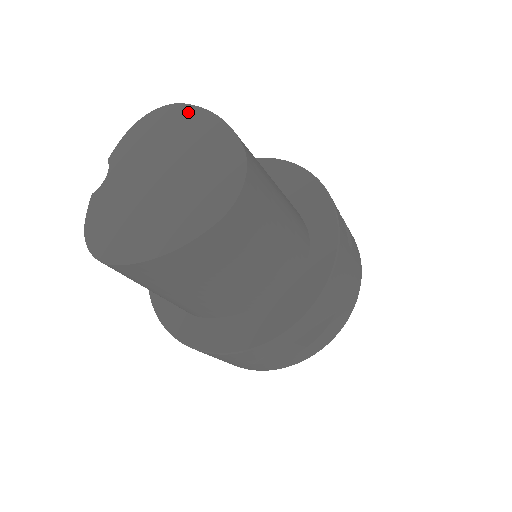
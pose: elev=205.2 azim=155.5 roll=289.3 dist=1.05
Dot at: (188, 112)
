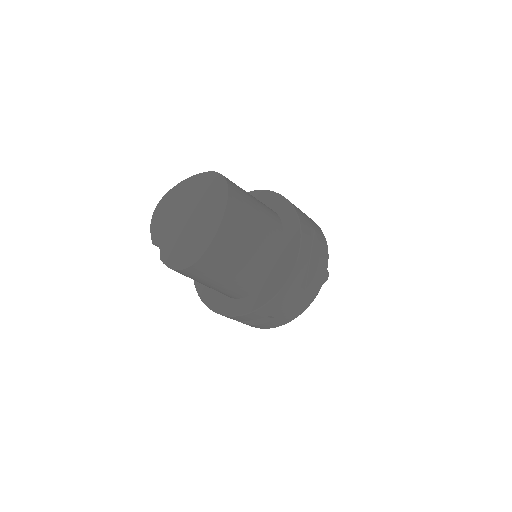
Dot at: (172, 192)
